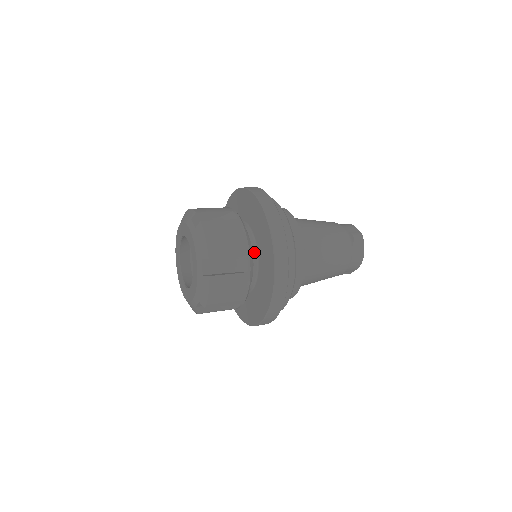
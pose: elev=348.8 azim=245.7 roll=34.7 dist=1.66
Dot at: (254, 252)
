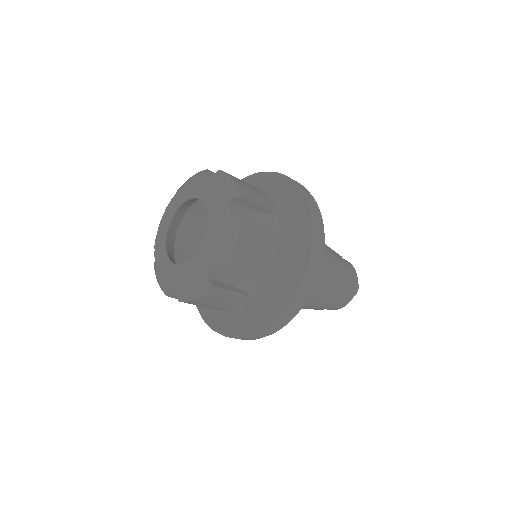
Dot at: occluded
